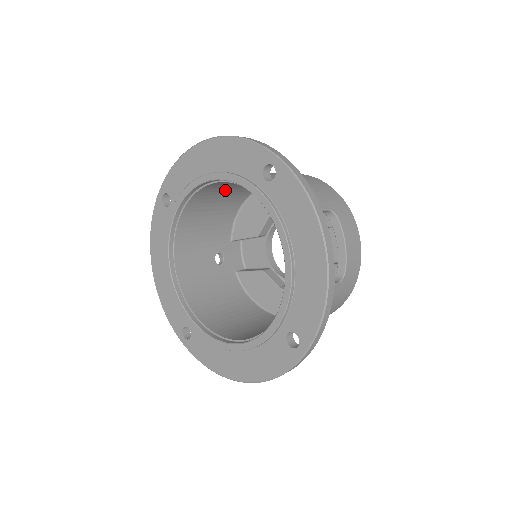
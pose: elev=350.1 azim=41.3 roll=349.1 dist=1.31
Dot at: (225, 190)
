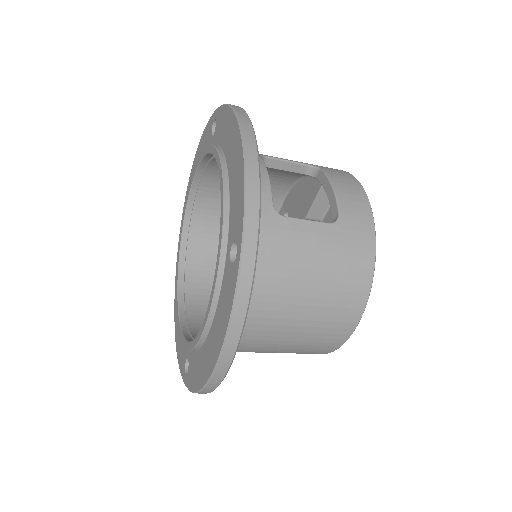
Dot at: occluded
